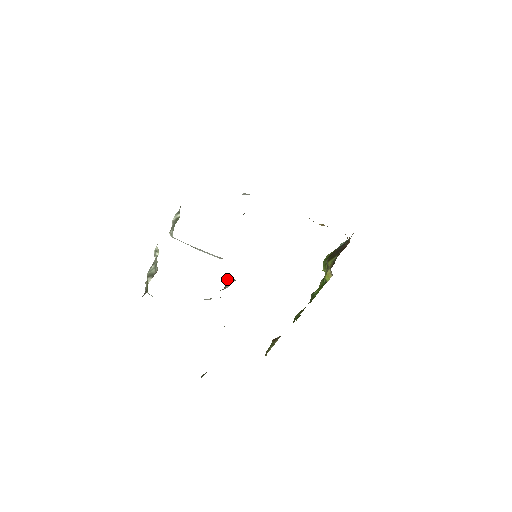
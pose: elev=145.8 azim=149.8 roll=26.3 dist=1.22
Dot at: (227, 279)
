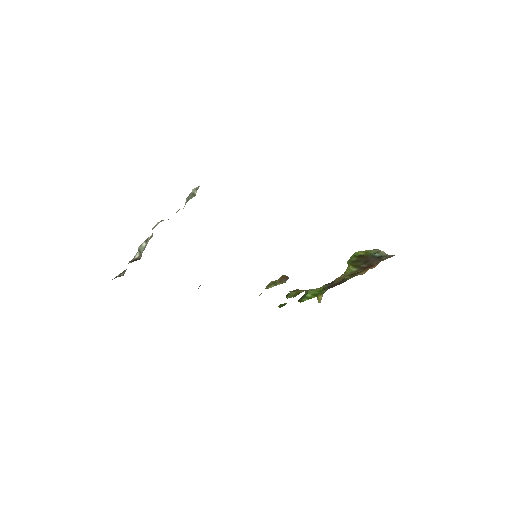
Dot at: occluded
